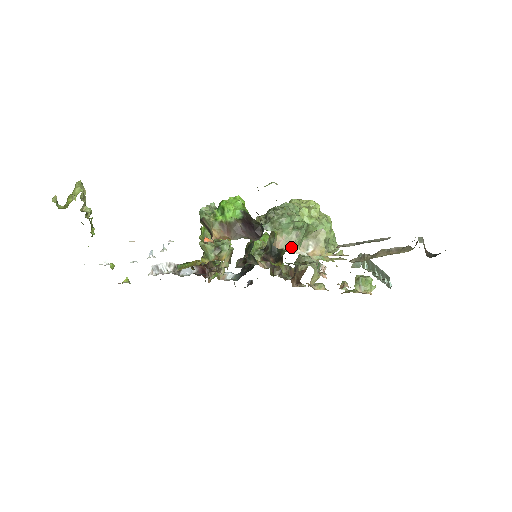
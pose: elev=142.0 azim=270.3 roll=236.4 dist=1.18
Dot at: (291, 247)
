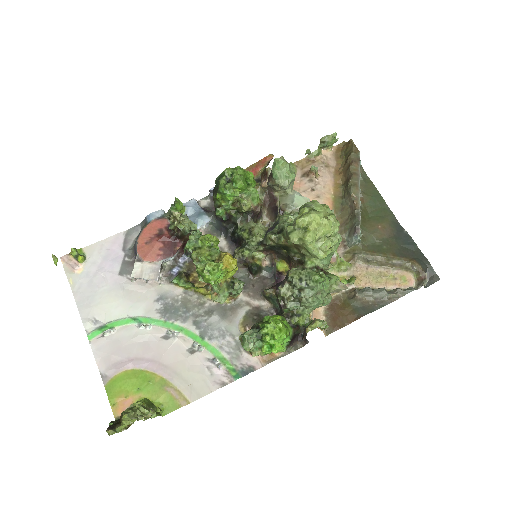
Dot at: occluded
